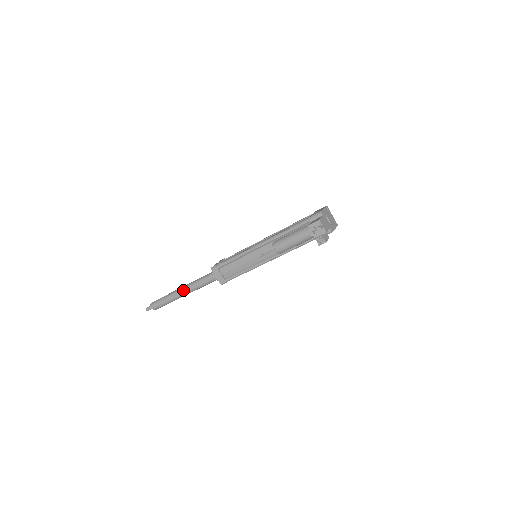
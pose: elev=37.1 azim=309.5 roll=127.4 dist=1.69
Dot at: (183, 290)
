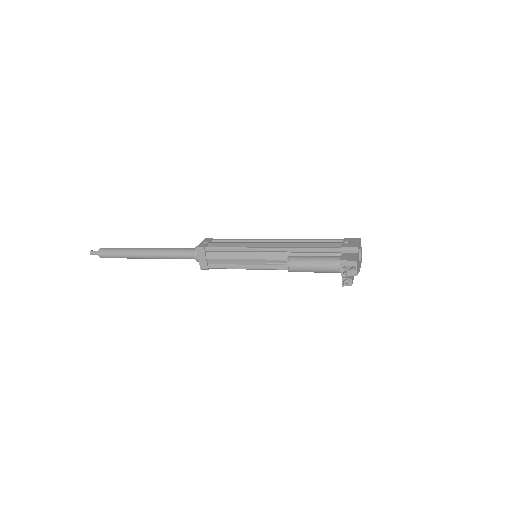
Dot at: (148, 253)
